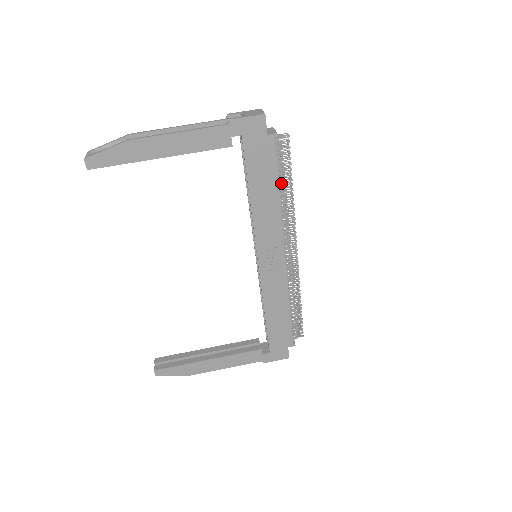
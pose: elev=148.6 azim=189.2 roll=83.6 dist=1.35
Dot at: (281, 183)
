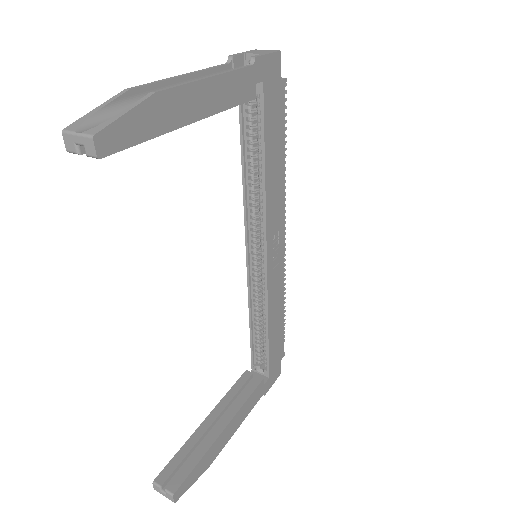
Dot at: occluded
